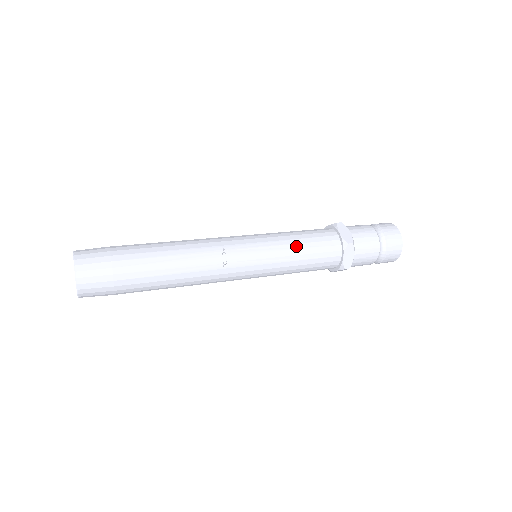
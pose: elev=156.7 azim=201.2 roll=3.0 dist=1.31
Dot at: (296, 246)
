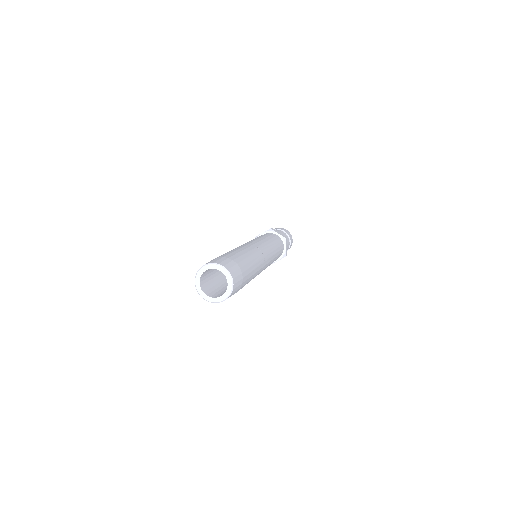
Dot at: (274, 243)
